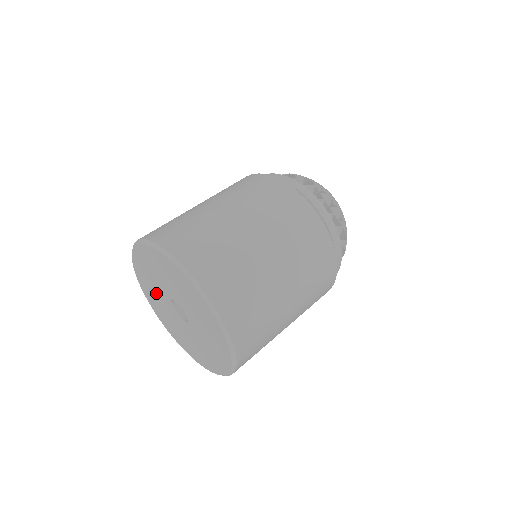
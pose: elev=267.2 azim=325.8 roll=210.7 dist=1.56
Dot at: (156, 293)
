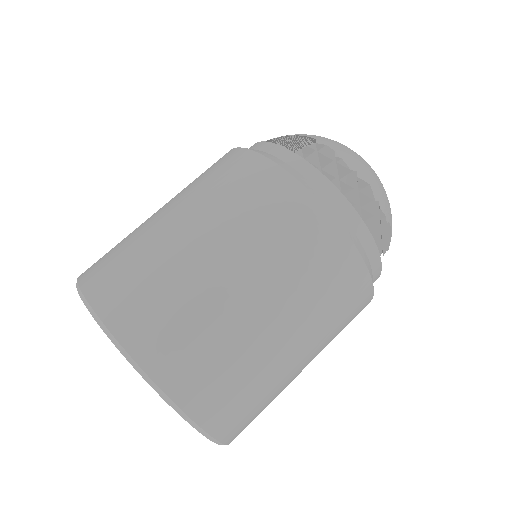
Dot at: occluded
